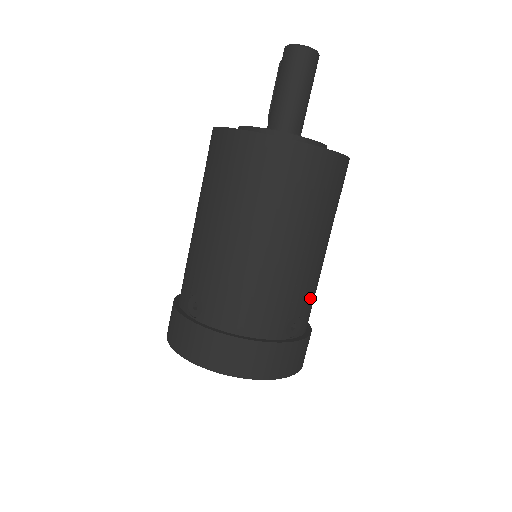
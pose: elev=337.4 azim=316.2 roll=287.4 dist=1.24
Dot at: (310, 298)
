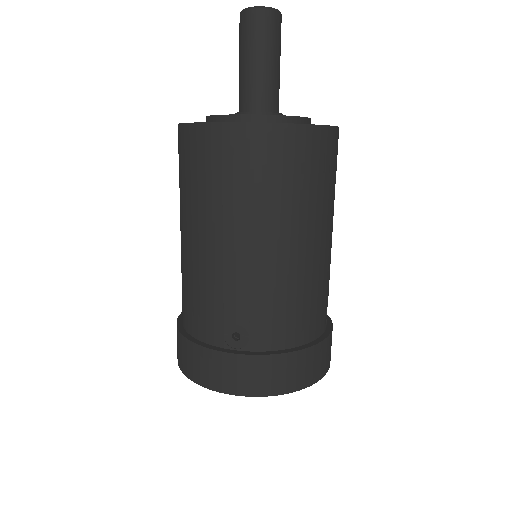
Dot at: (259, 306)
